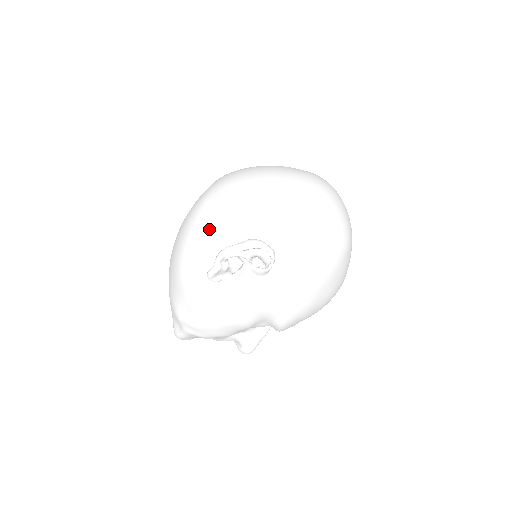
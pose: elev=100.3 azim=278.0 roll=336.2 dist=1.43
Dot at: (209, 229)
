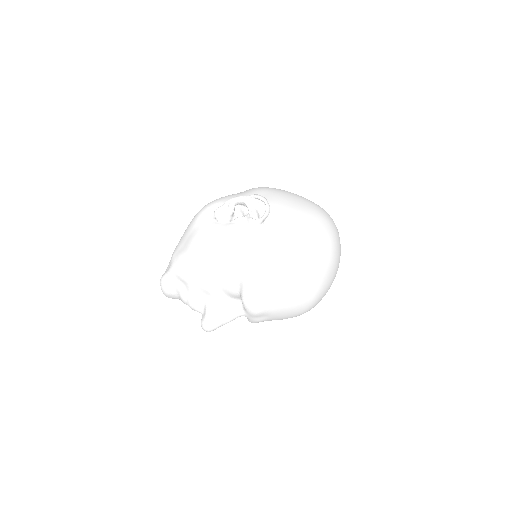
Dot at: (233, 196)
